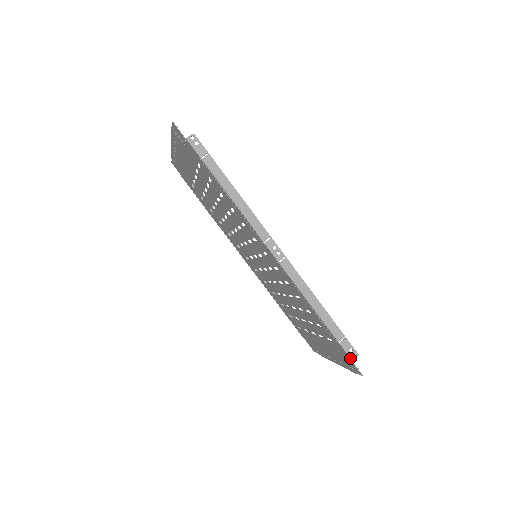
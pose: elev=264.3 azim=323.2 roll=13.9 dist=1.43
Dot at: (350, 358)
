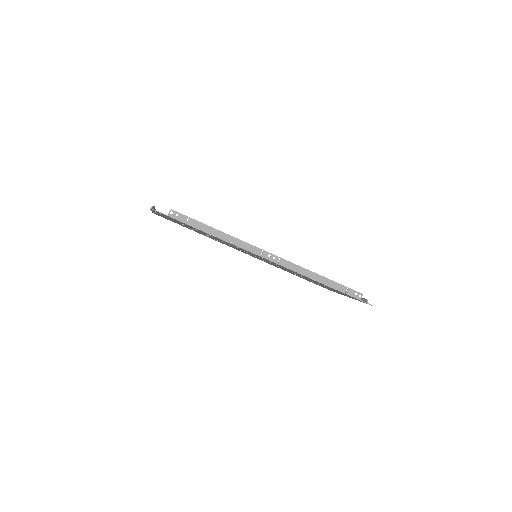
Dot at: (358, 299)
